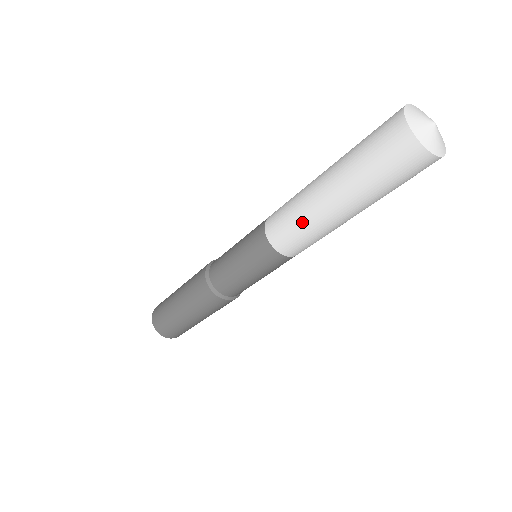
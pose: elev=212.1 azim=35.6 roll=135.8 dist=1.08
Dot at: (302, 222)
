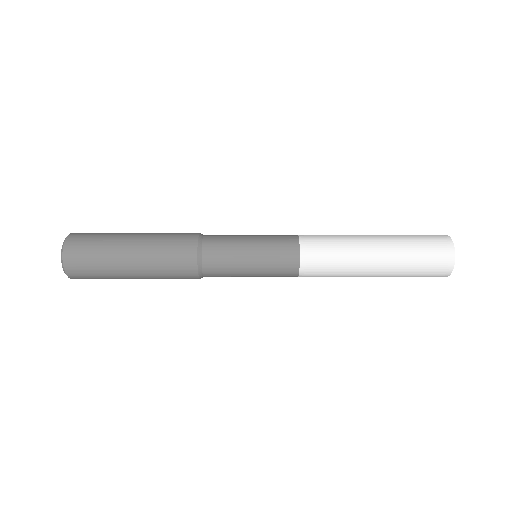
Dot at: (342, 250)
